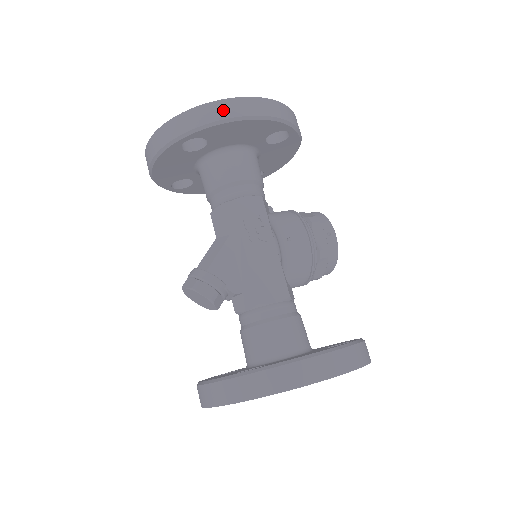
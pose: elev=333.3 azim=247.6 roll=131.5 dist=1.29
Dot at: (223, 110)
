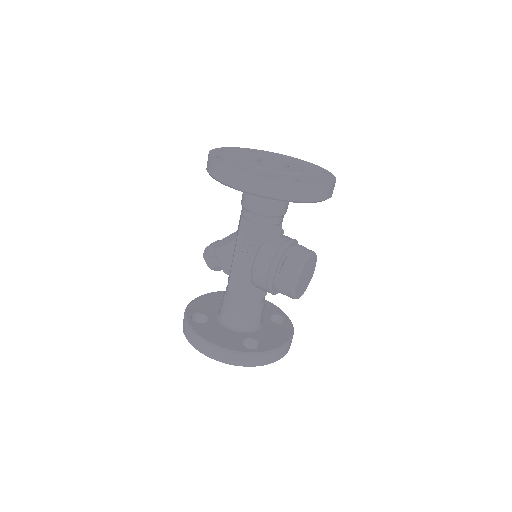
Dot at: (225, 176)
